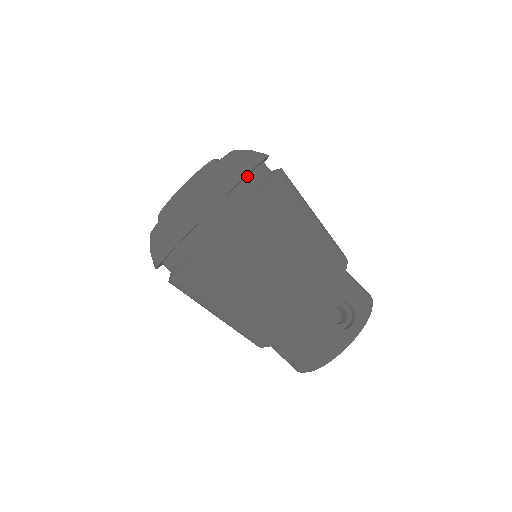
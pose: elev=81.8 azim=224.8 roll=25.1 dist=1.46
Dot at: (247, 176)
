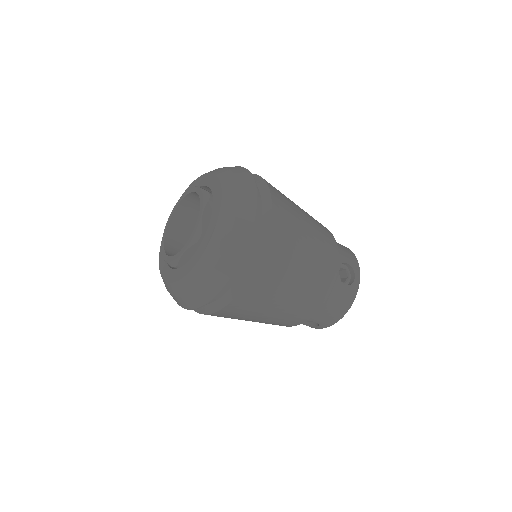
Dot at: occluded
